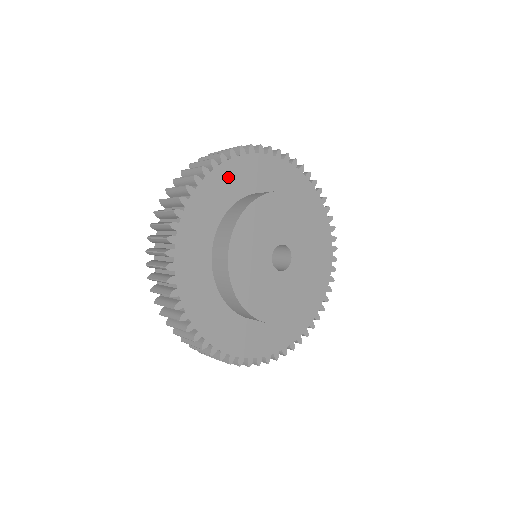
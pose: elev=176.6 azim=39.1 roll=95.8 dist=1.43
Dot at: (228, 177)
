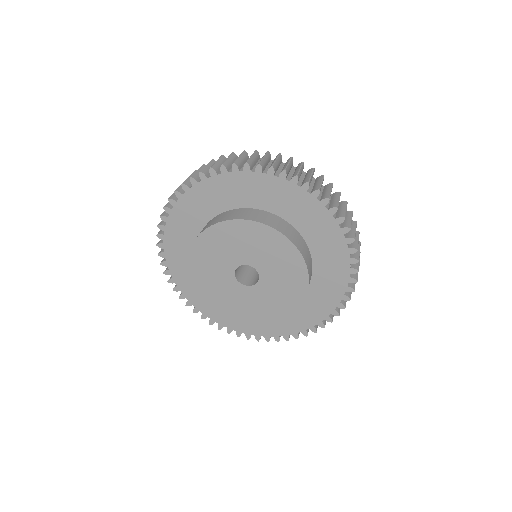
Dot at: (217, 189)
